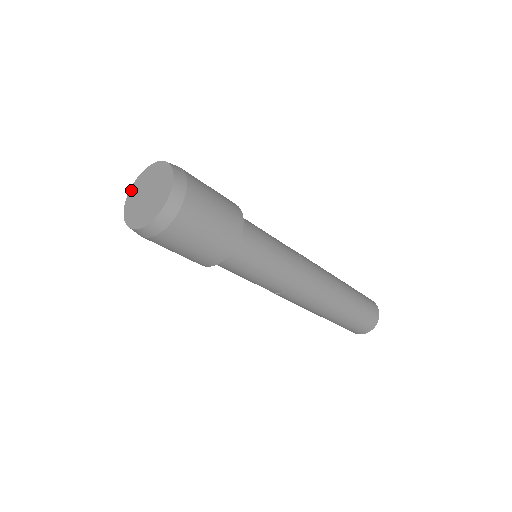
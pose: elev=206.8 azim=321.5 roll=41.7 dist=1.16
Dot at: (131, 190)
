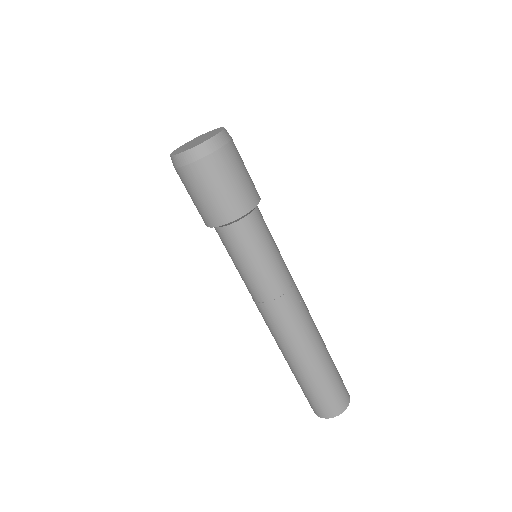
Dot at: (173, 152)
